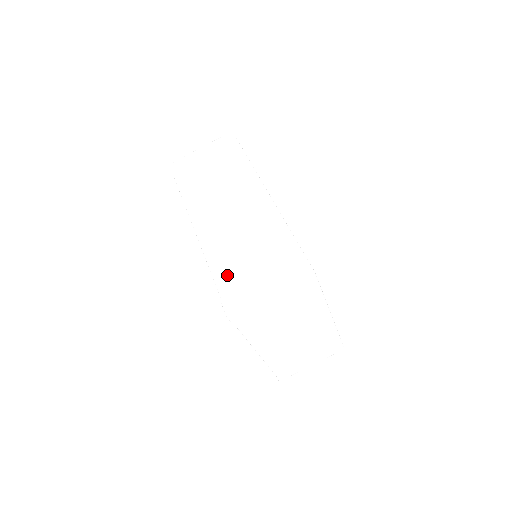
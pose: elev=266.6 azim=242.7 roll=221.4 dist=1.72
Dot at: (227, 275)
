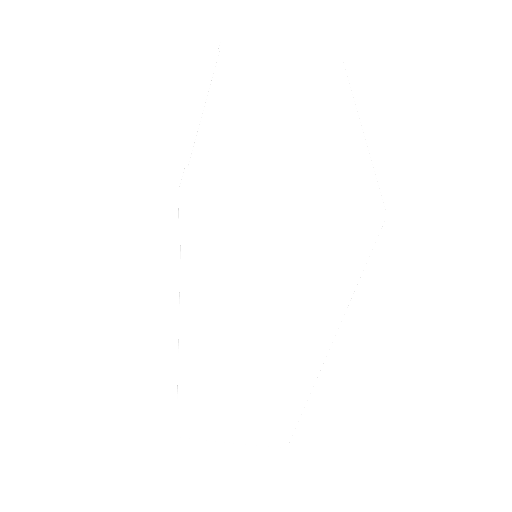
Dot at: (196, 416)
